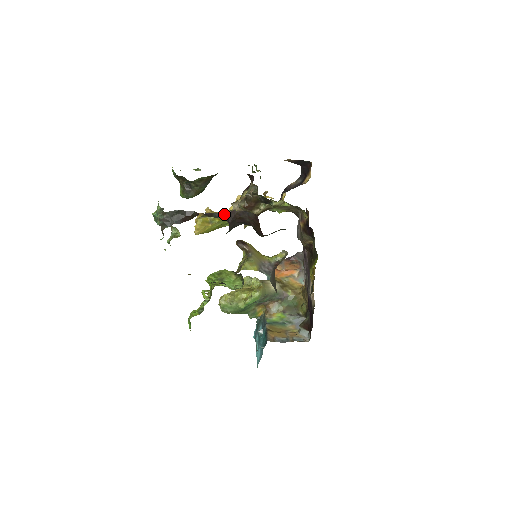
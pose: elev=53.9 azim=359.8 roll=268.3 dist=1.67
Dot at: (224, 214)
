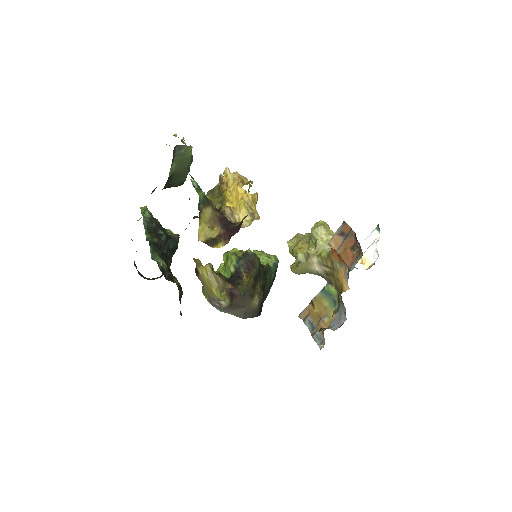
Dot at: (139, 272)
